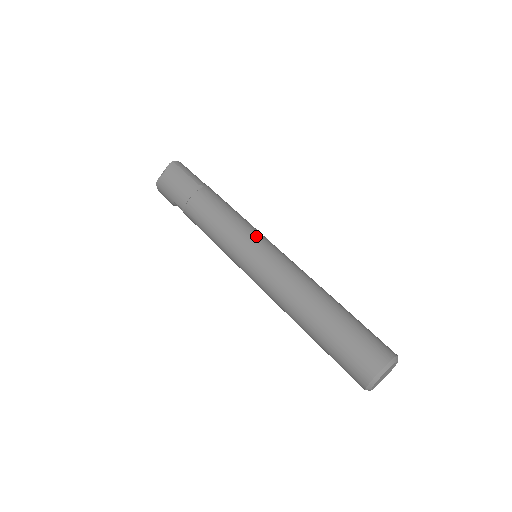
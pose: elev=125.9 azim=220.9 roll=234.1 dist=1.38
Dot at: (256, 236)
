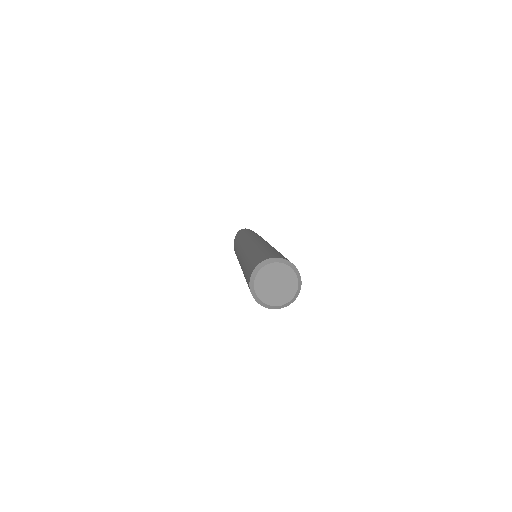
Dot at: (248, 238)
